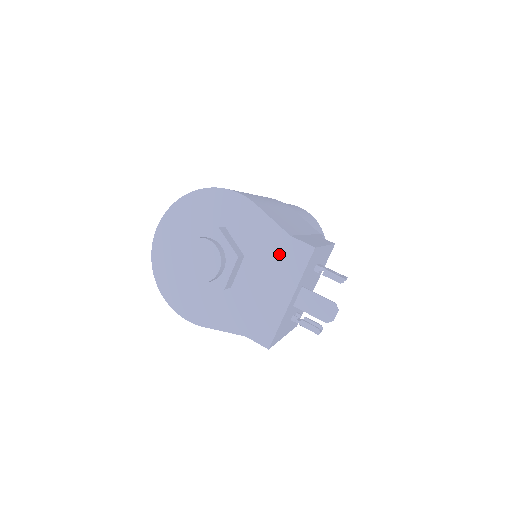
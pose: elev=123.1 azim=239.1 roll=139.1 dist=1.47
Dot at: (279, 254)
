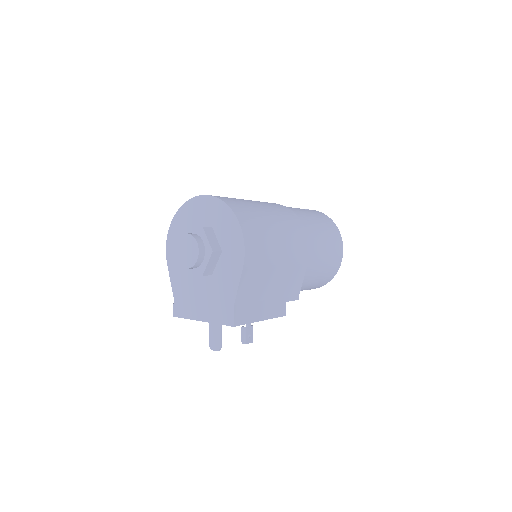
Dot at: (221, 301)
